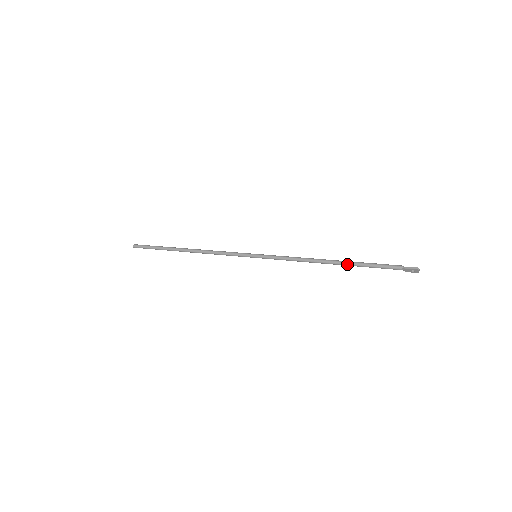
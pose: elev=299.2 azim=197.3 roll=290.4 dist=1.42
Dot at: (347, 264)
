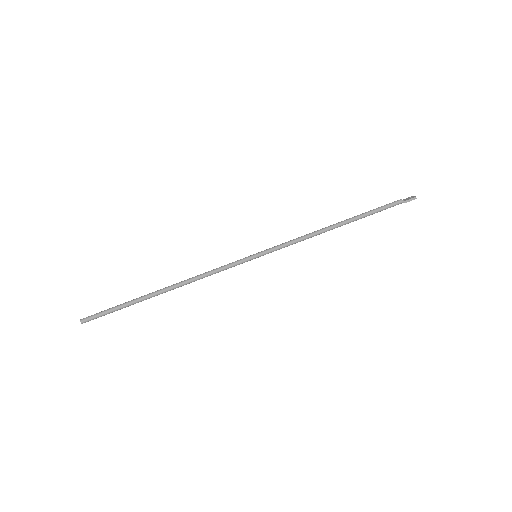
Dot at: occluded
